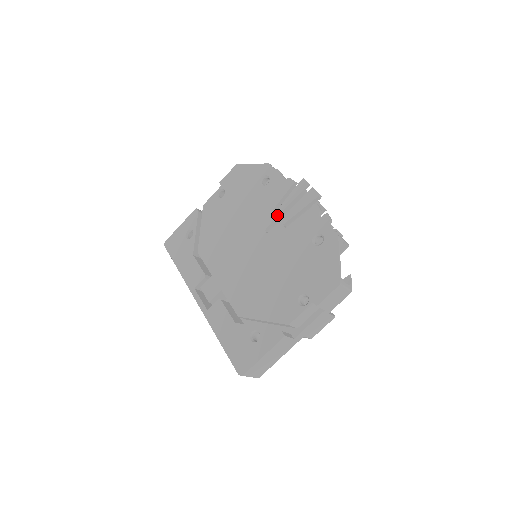
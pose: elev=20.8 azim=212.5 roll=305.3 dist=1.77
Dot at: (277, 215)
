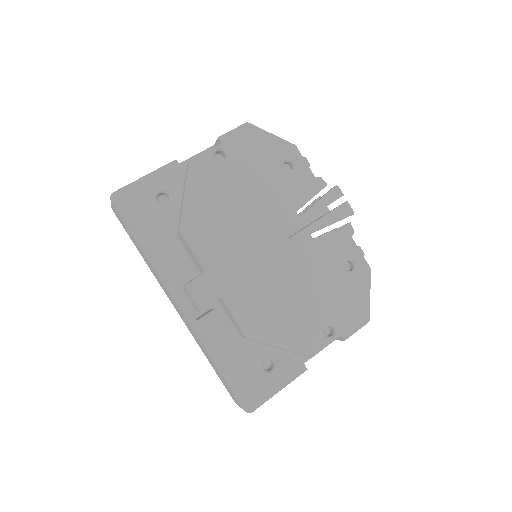
Dot at: (304, 219)
